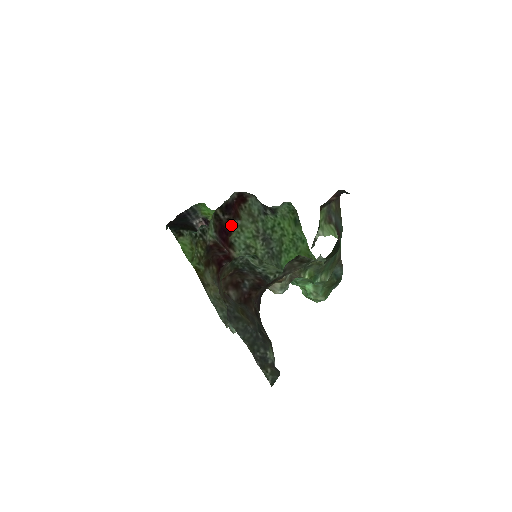
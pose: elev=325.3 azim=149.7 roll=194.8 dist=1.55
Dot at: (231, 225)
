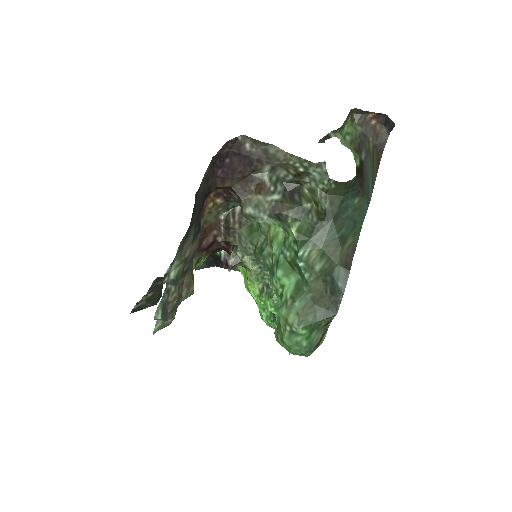
Dot at: occluded
